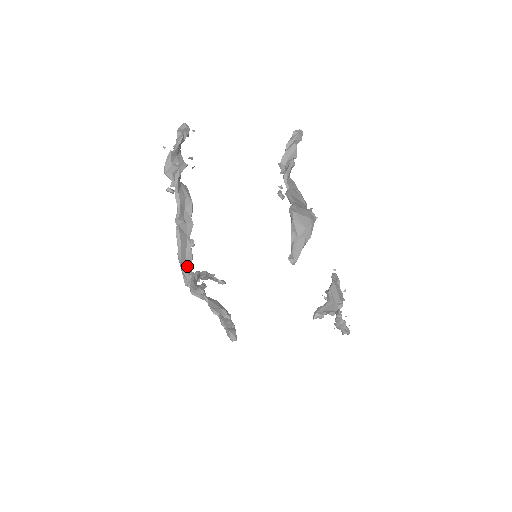
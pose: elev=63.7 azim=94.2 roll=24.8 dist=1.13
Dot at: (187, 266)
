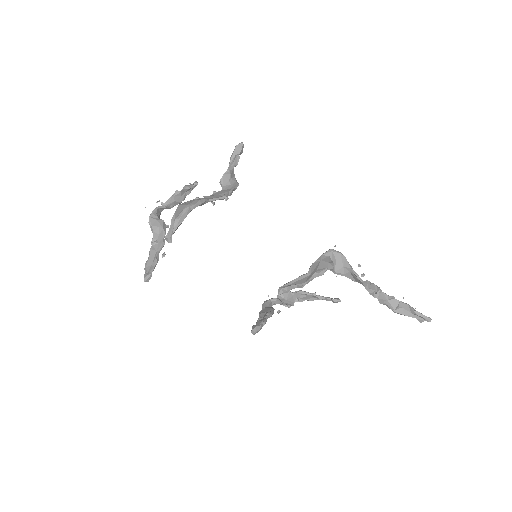
Dot at: (149, 270)
